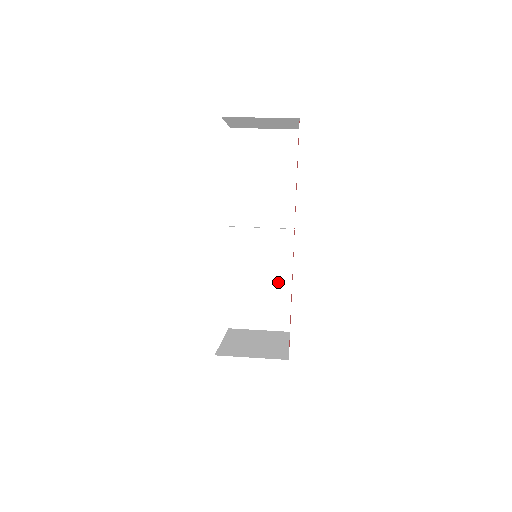
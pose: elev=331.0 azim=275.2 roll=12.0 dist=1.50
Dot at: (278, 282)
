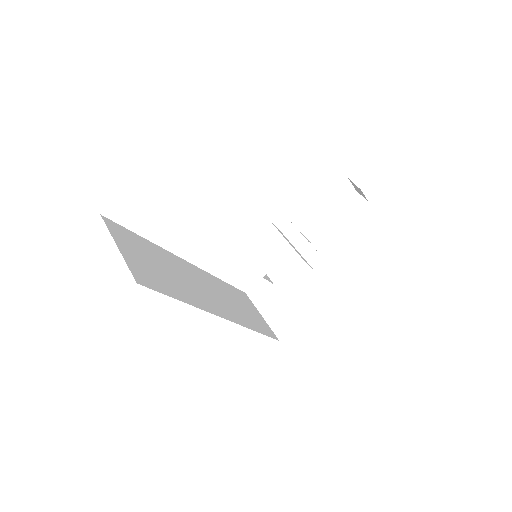
Dot at: occluded
